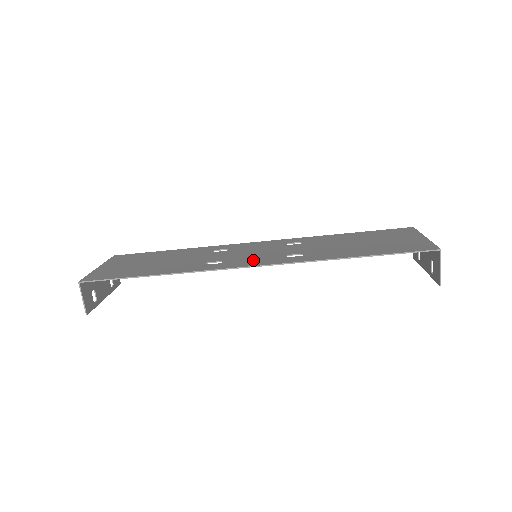
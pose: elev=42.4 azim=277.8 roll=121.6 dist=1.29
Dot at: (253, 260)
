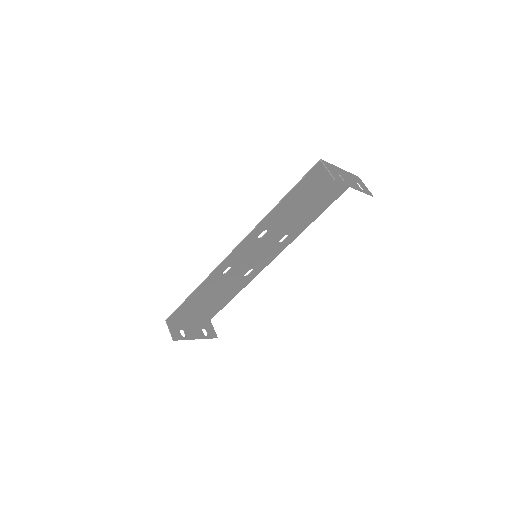
Dot at: (241, 252)
